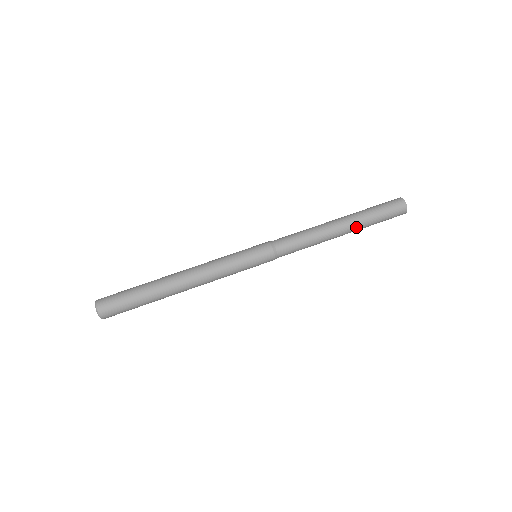
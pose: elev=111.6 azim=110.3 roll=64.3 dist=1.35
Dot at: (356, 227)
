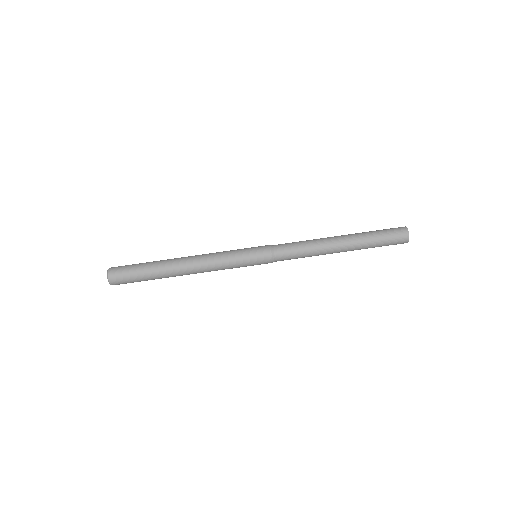
Dot at: (355, 246)
